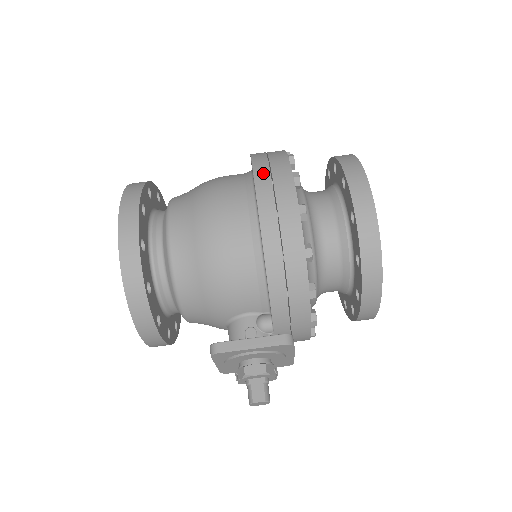
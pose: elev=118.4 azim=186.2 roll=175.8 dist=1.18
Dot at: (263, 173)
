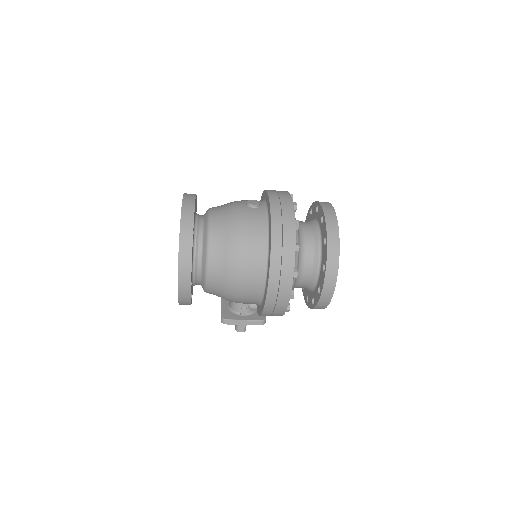
Dot at: (276, 272)
